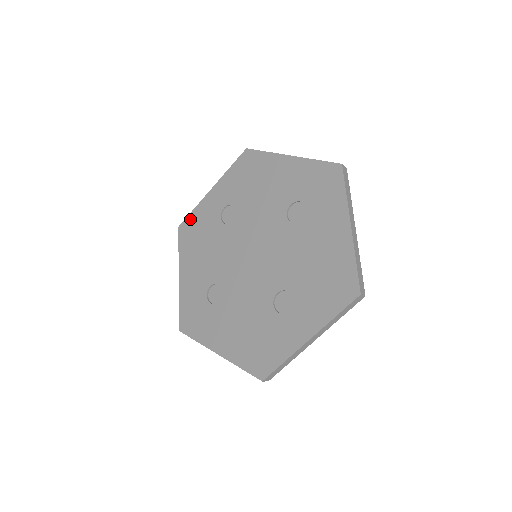
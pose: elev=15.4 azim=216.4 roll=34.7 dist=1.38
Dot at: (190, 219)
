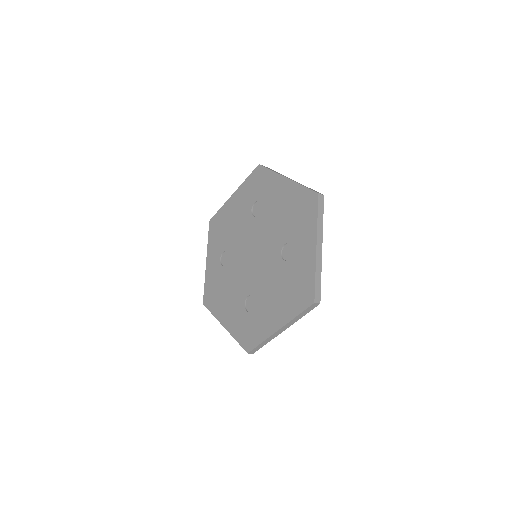
Dot at: (206, 290)
